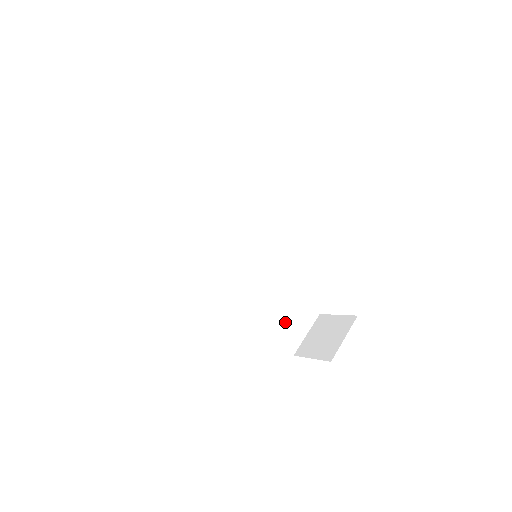
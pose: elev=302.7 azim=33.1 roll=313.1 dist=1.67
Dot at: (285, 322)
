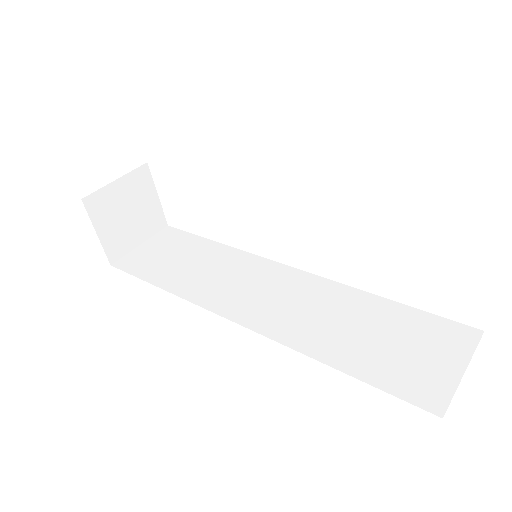
Dot at: (390, 359)
